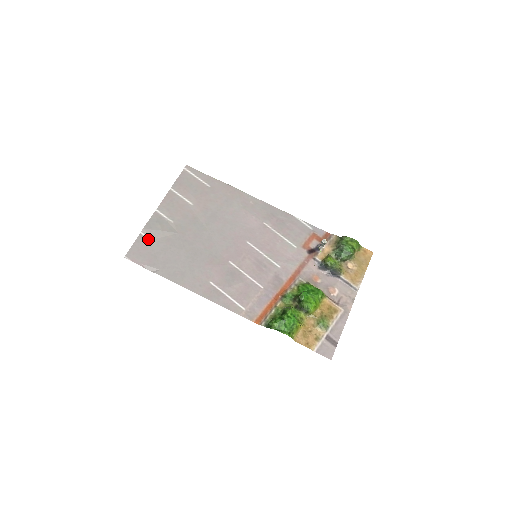
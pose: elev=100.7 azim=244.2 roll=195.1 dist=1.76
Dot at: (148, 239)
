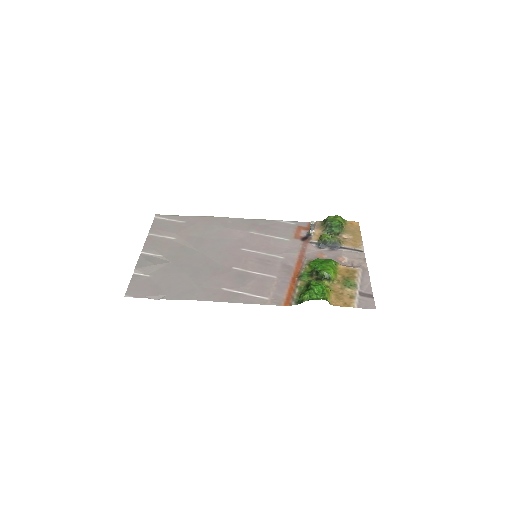
Dot at: (143, 276)
